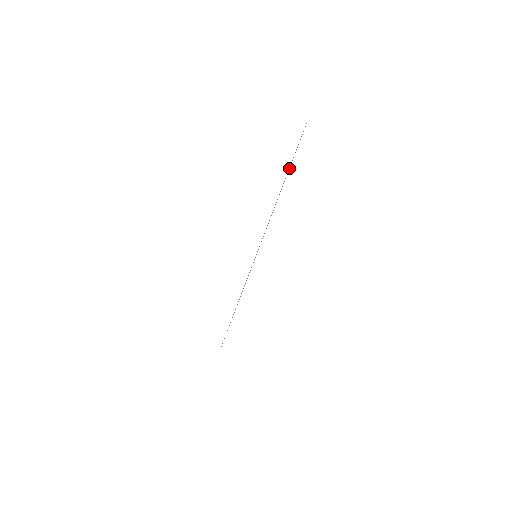
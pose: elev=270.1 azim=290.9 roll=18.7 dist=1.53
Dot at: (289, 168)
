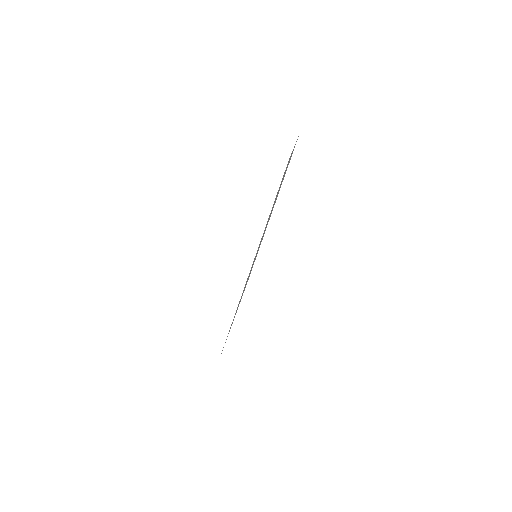
Dot at: occluded
